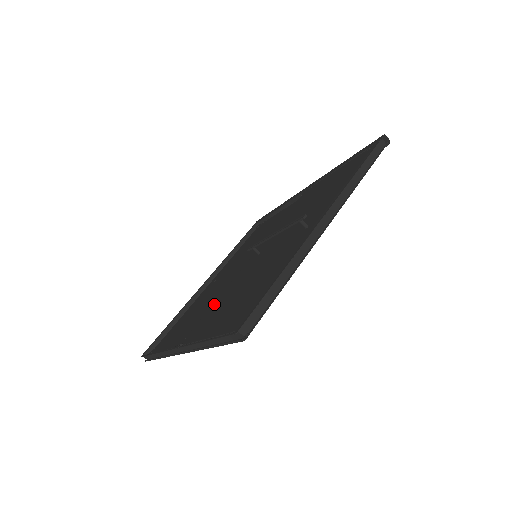
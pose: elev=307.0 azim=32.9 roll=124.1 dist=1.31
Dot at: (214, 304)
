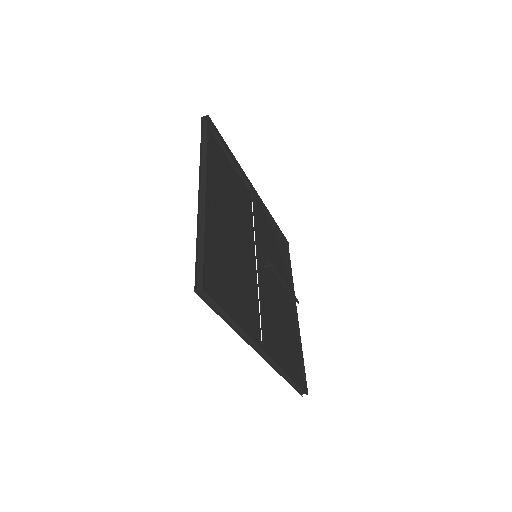
Dot at: (255, 307)
